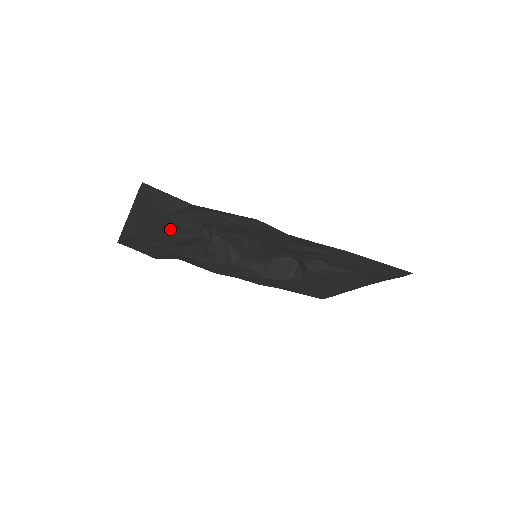
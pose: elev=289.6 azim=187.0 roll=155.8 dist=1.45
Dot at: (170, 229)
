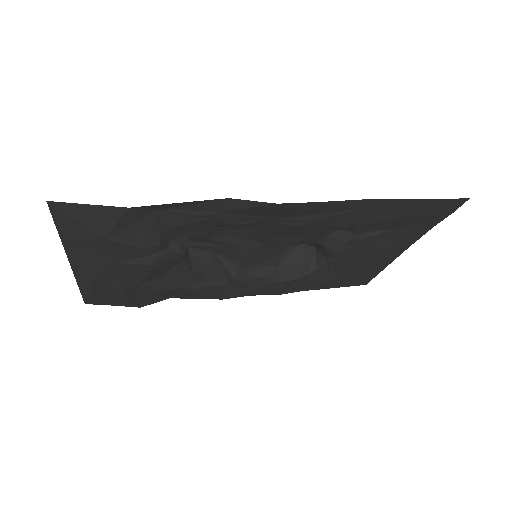
Dot at: (124, 257)
